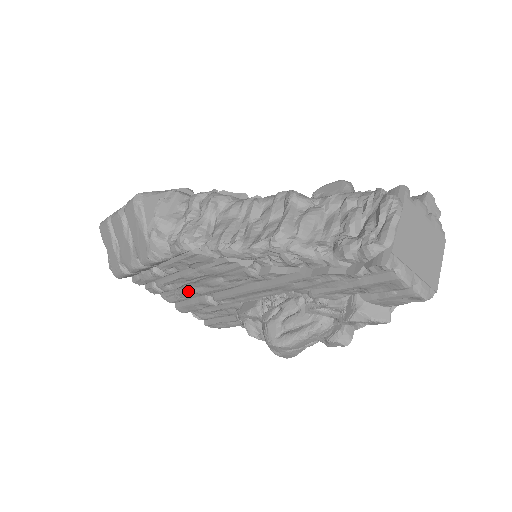
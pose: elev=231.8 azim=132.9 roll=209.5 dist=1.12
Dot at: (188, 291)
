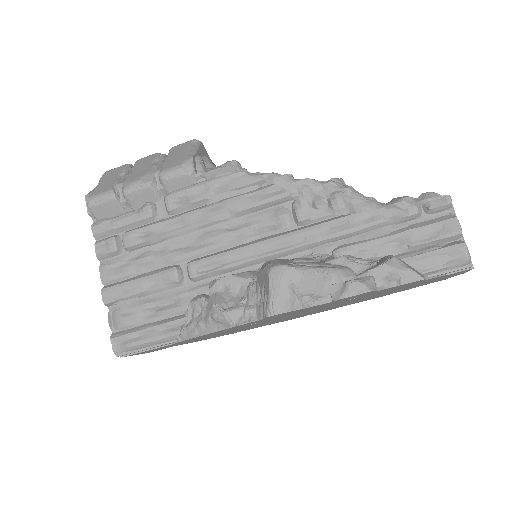
Dot at: (157, 254)
